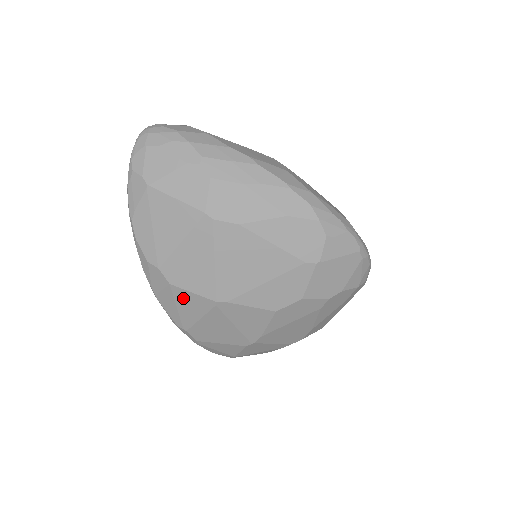
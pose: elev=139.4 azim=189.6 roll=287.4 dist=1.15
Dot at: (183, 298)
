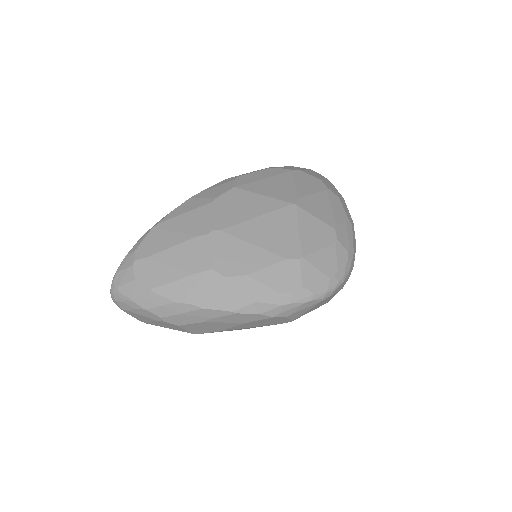
Dot at: occluded
